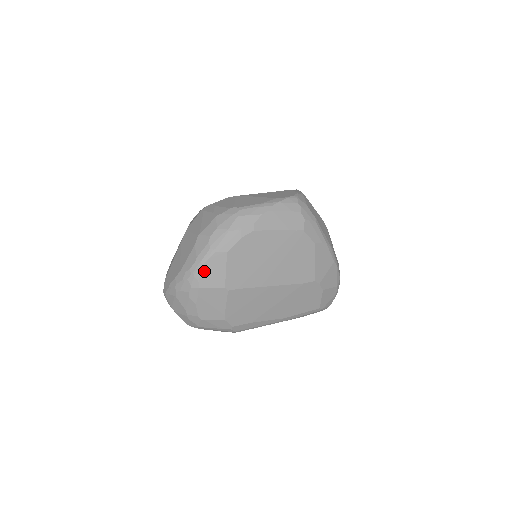
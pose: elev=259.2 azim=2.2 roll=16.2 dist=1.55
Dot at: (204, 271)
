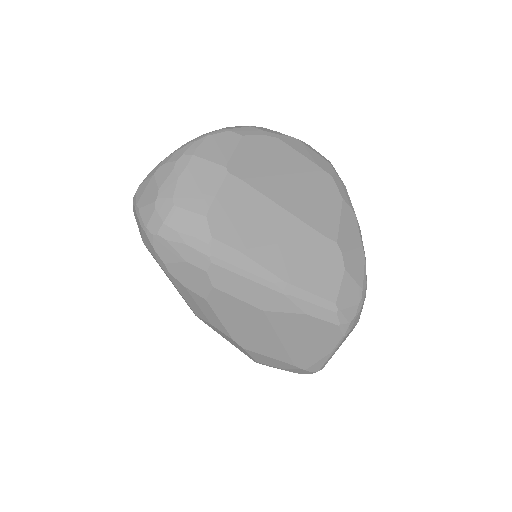
Dot at: (208, 142)
